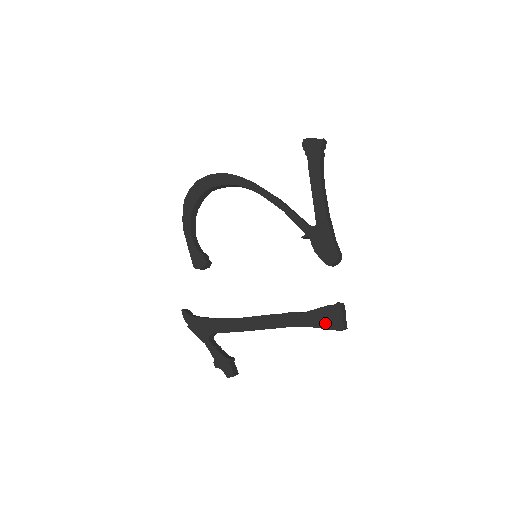
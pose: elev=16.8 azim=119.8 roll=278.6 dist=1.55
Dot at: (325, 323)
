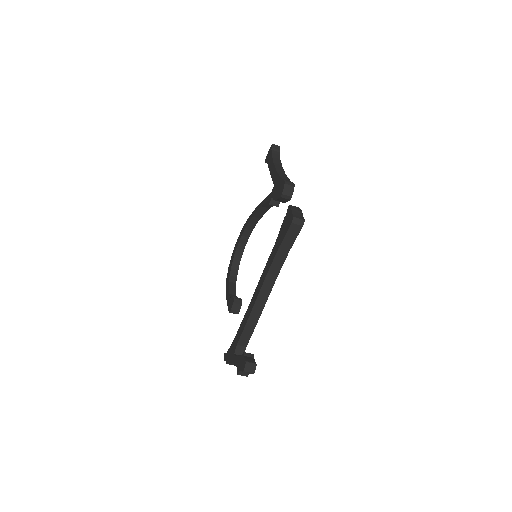
Dot at: (284, 232)
